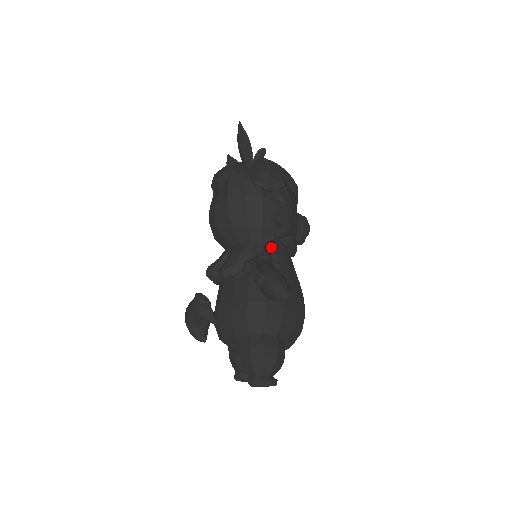
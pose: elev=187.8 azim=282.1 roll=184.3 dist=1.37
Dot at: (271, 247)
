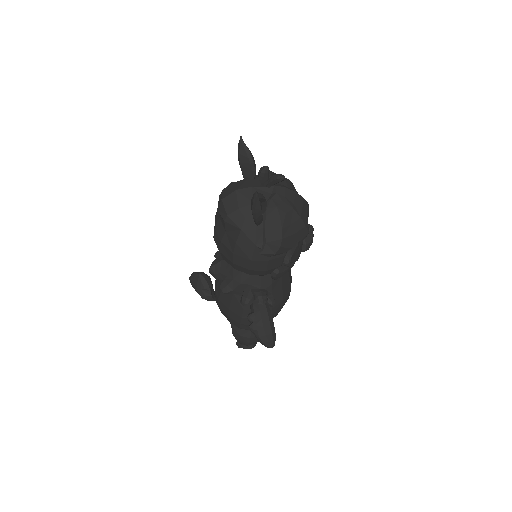
Dot at: (269, 278)
